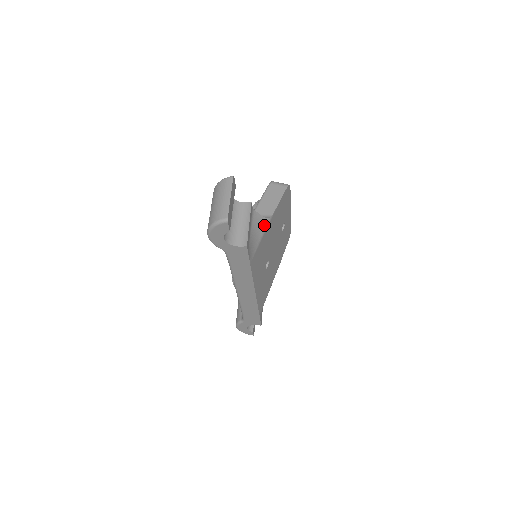
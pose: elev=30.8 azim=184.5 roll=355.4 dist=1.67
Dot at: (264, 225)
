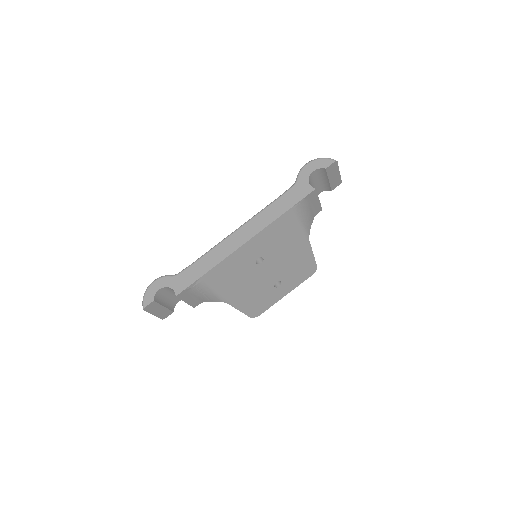
Dot at: (307, 229)
